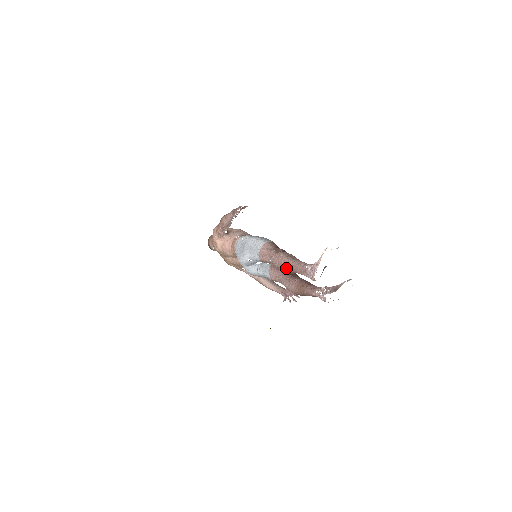
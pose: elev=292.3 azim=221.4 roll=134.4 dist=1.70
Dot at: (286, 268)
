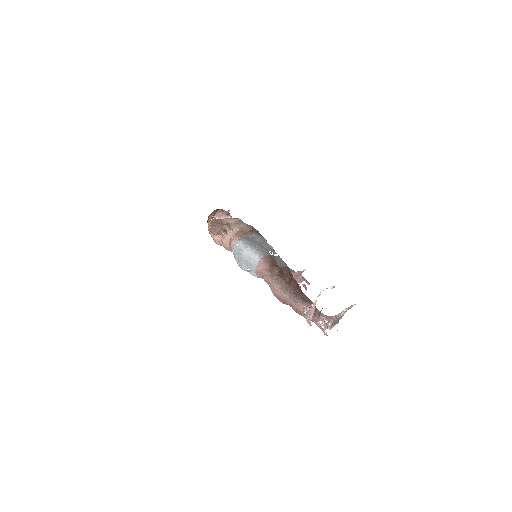
Dot at: (283, 302)
